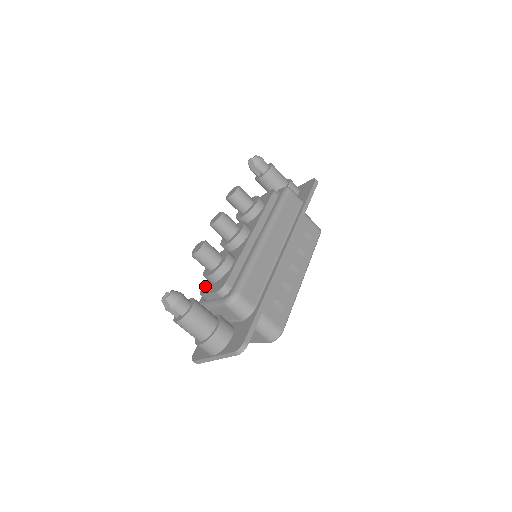
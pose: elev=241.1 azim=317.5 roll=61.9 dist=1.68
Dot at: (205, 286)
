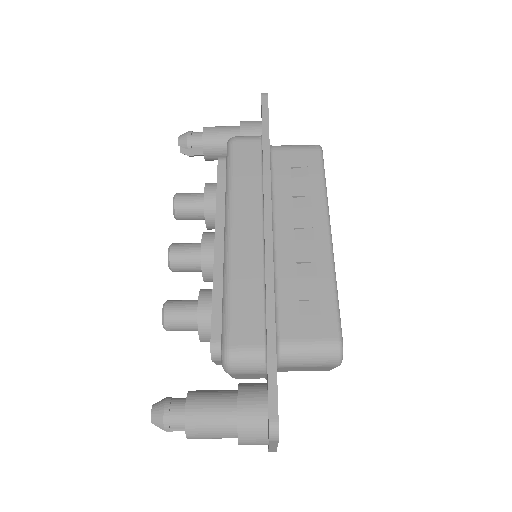
Dot at: occluded
